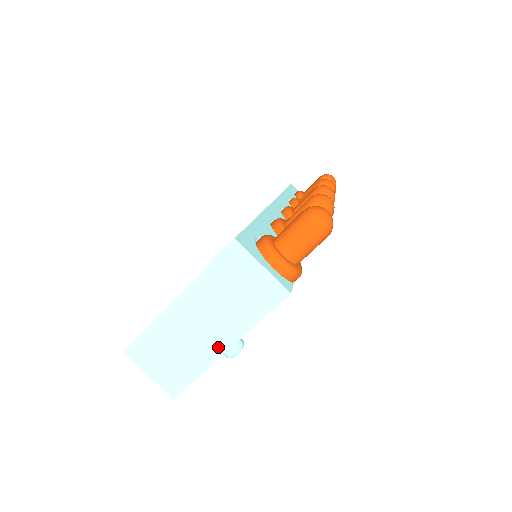
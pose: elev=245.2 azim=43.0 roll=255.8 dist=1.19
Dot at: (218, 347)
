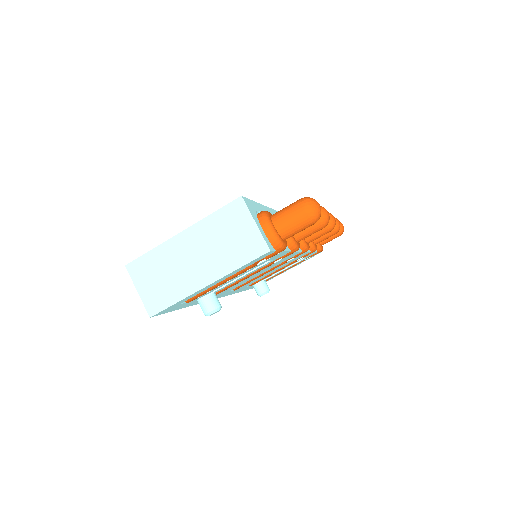
Dot at: (200, 281)
